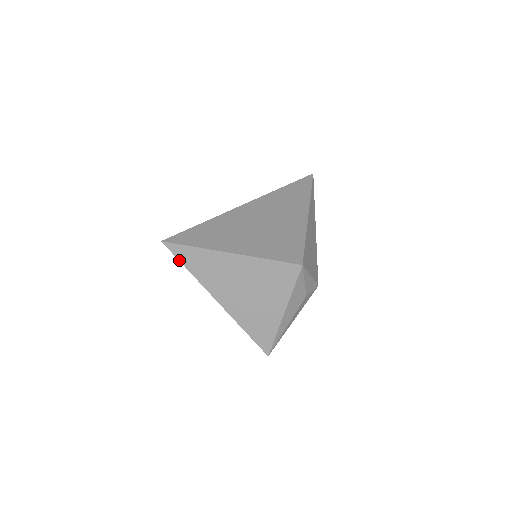
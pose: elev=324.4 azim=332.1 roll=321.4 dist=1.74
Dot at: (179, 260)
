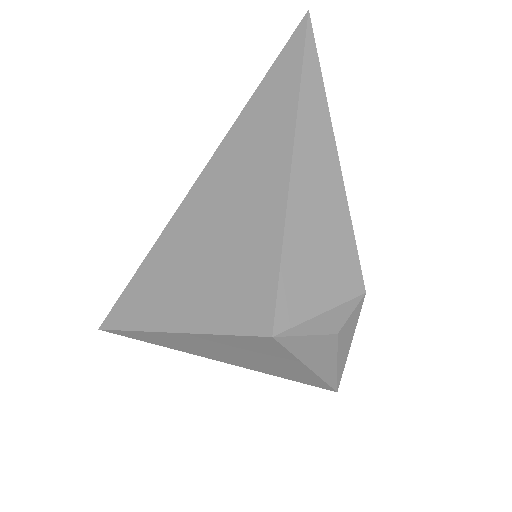
Dot at: occluded
